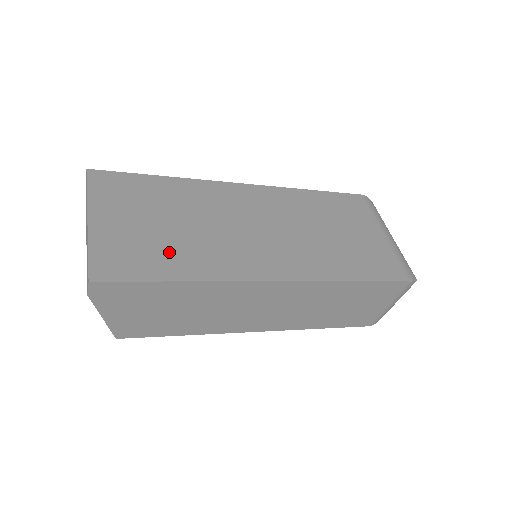
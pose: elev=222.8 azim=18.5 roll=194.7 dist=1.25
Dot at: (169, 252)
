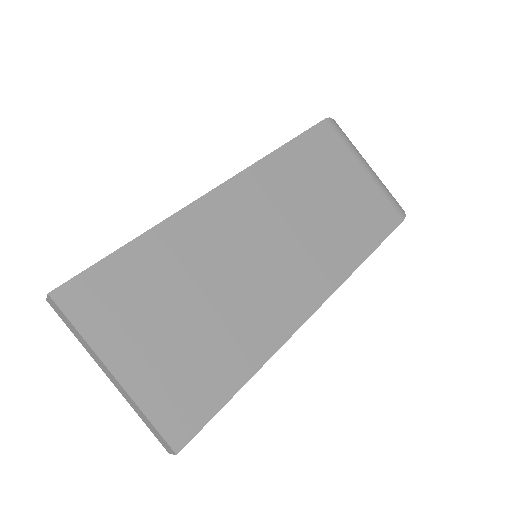
Dot at: (217, 351)
